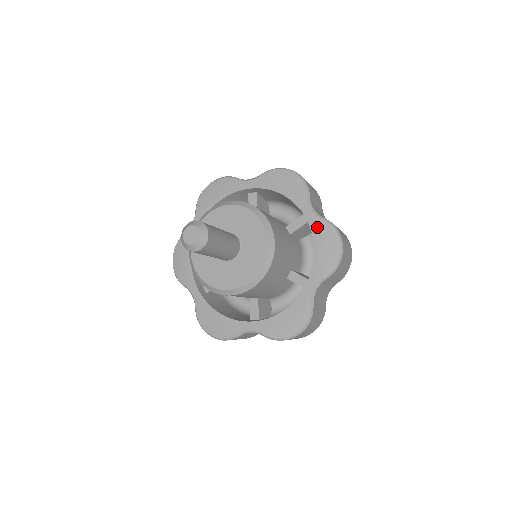
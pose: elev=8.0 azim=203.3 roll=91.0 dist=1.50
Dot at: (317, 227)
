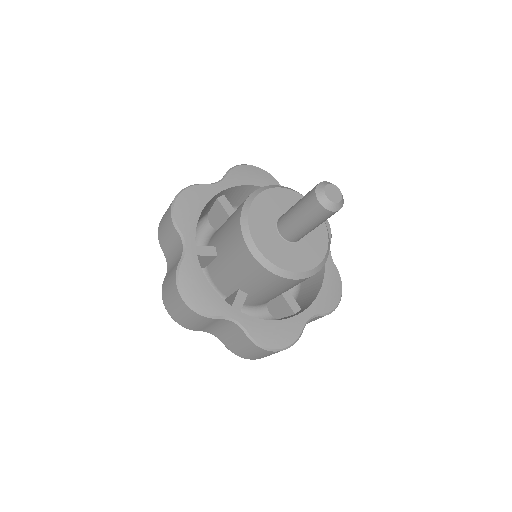
Dot at: (330, 269)
